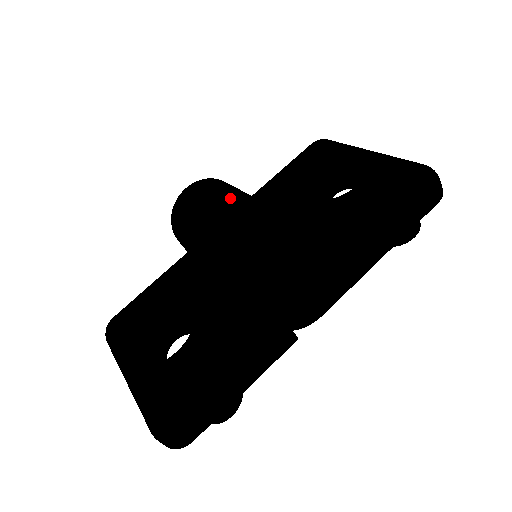
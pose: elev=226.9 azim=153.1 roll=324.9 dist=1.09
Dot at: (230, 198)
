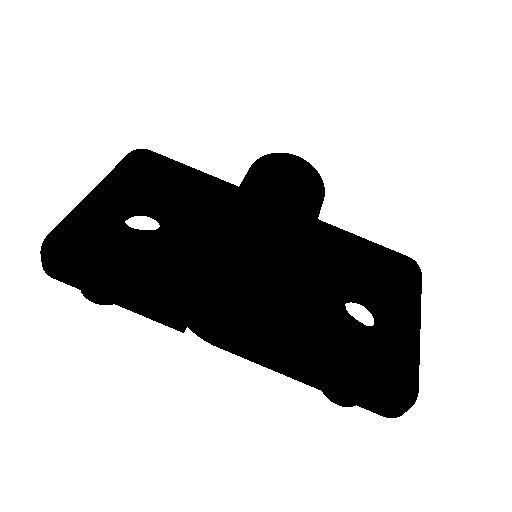
Dot at: (295, 206)
